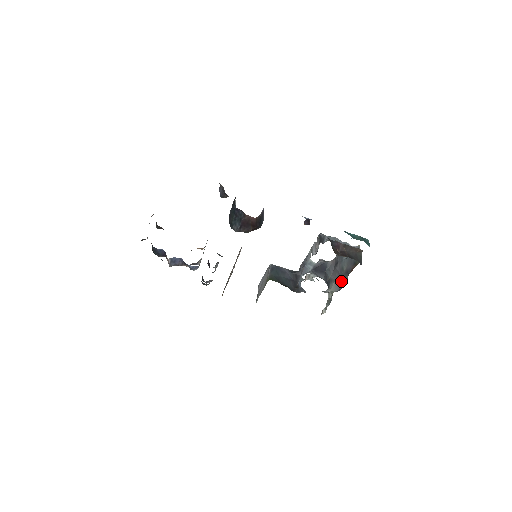
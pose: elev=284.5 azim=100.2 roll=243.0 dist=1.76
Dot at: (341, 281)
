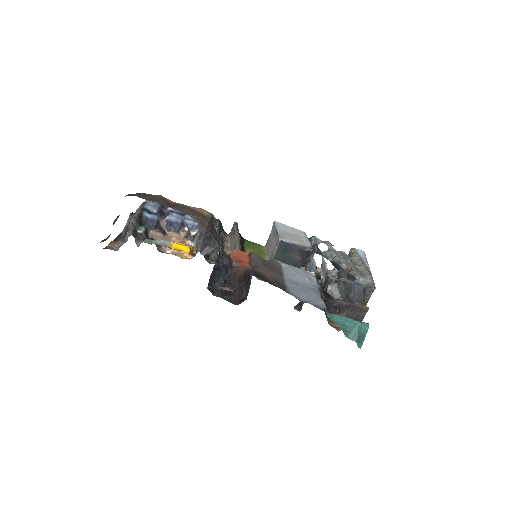
Dot at: (346, 296)
